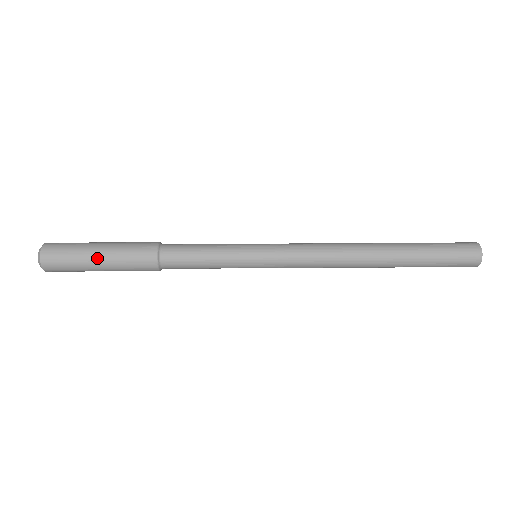
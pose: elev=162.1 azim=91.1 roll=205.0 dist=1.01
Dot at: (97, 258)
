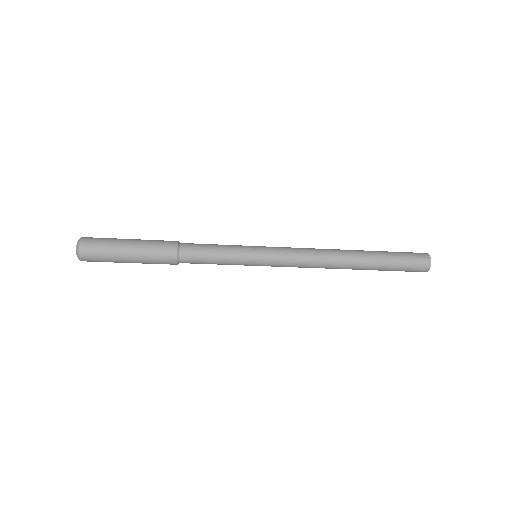
Dot at: (127, 256)
